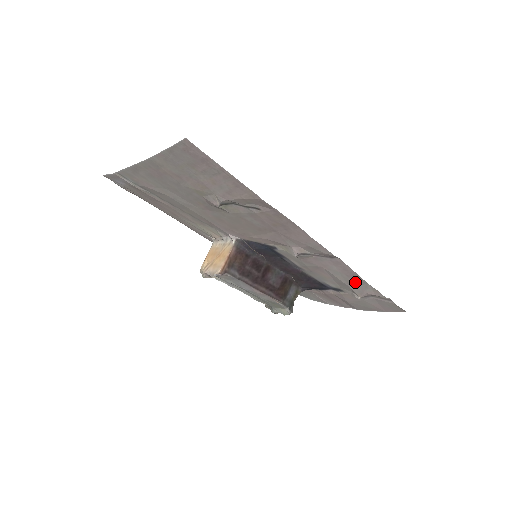
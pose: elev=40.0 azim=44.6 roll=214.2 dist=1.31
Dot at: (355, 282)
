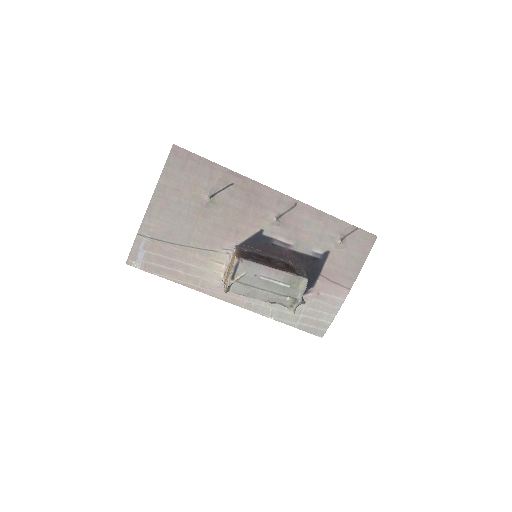
Dot at: (325, 223)
